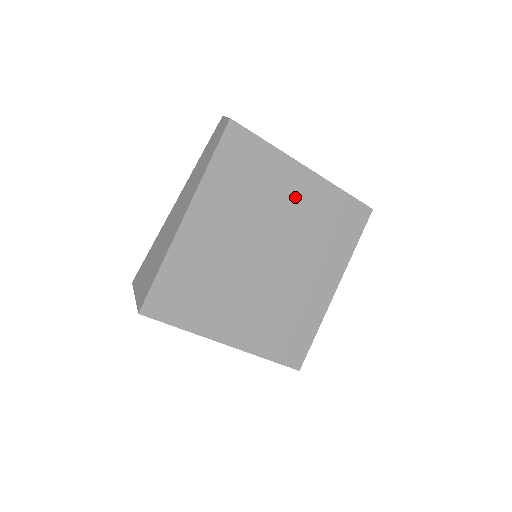
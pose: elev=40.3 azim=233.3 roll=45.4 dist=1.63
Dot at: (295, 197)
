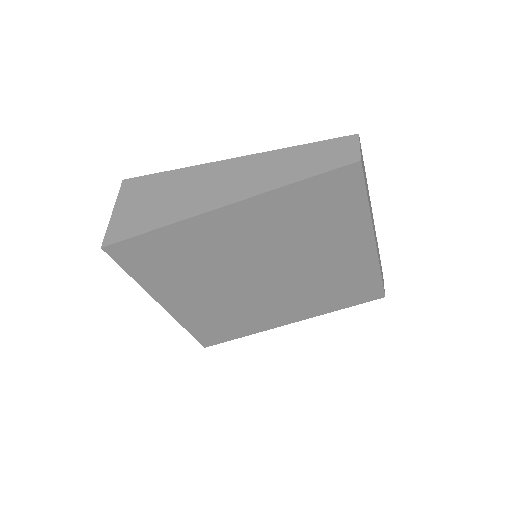
Dot at: (338, 254)
